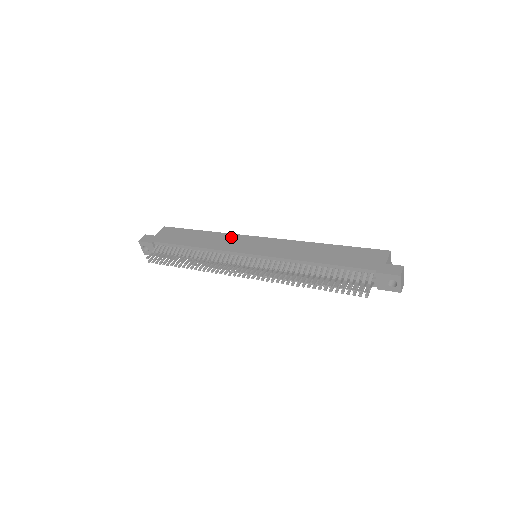
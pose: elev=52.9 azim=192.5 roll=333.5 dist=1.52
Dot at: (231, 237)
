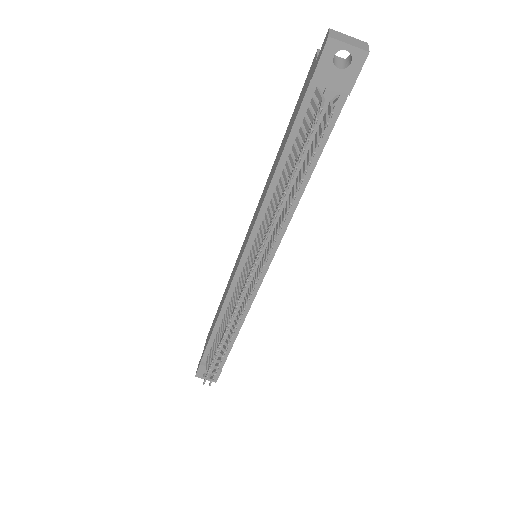
Dot at: (232, 272)
